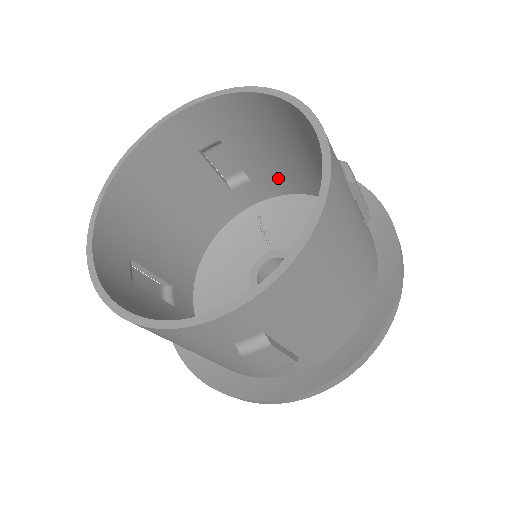
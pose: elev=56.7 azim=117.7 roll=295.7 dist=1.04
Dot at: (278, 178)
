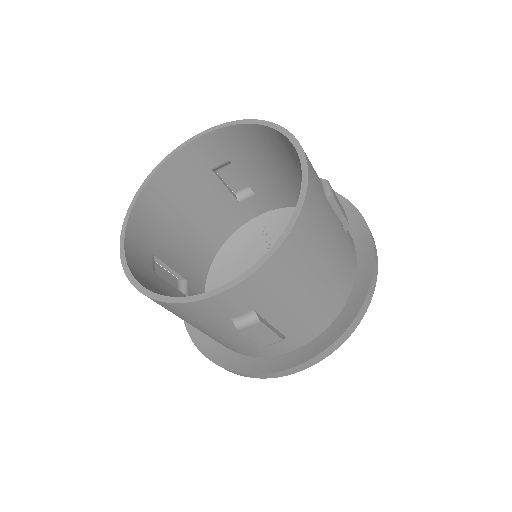
Dot at: (278, 193)
